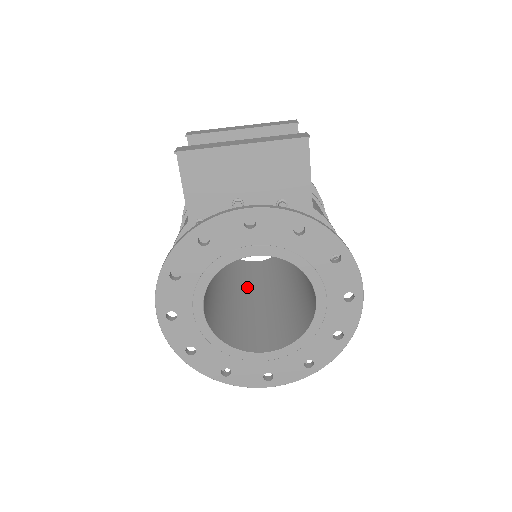
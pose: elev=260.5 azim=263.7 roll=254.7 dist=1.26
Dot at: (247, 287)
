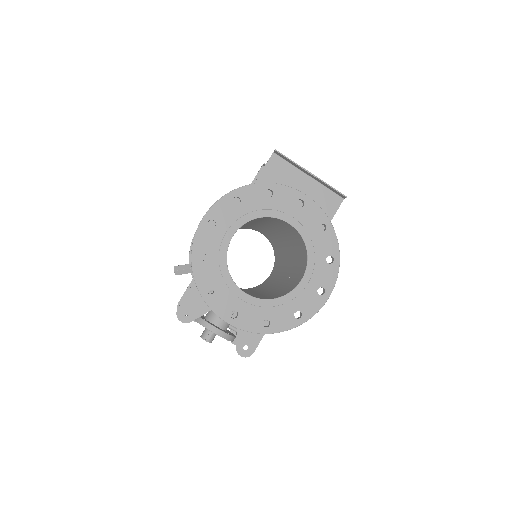
Dot at: occluded
